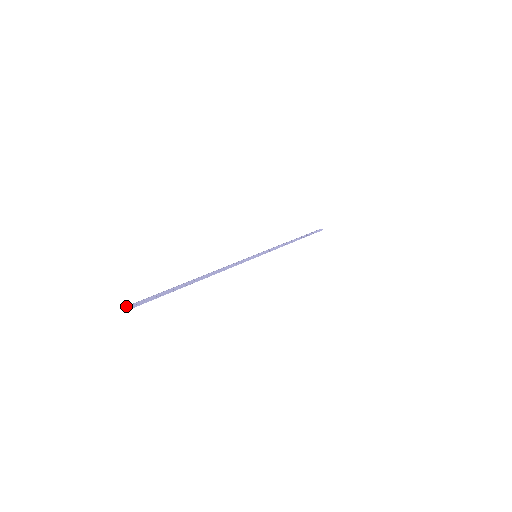
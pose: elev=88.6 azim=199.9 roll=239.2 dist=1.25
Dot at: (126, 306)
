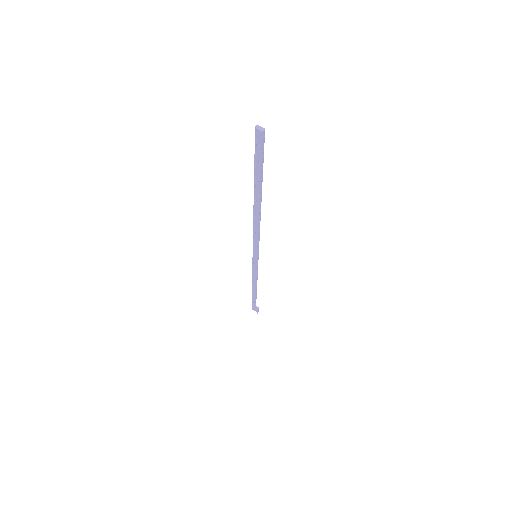
Dot at: occluded
